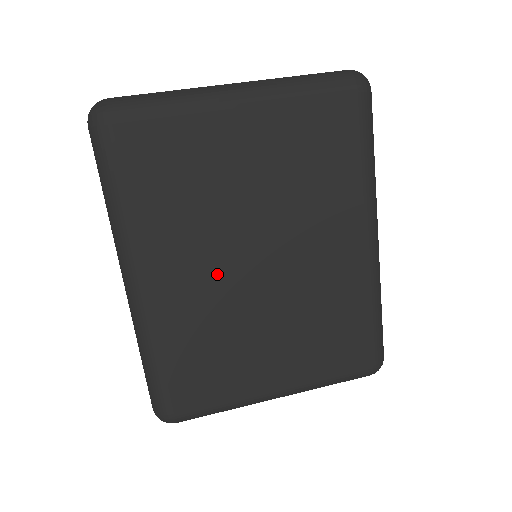
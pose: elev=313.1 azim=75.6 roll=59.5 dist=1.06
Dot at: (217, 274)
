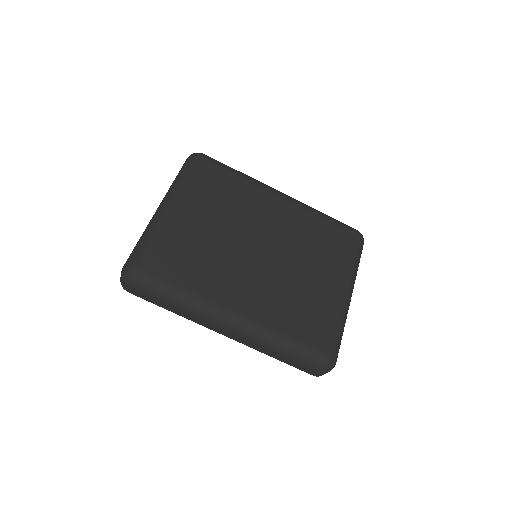
Dot at: (254, 274)
